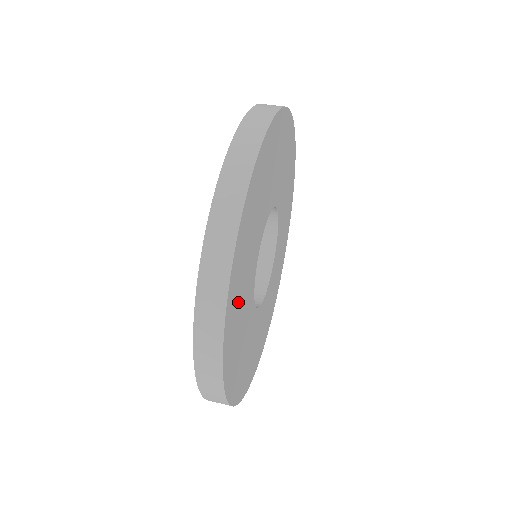
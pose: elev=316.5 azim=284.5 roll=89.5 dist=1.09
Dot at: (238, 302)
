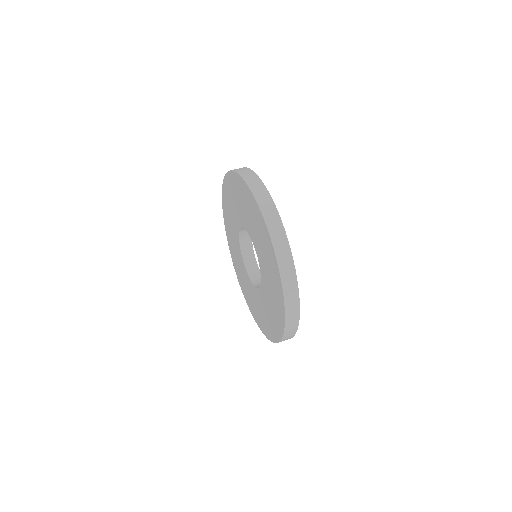
Dot at: occluded
